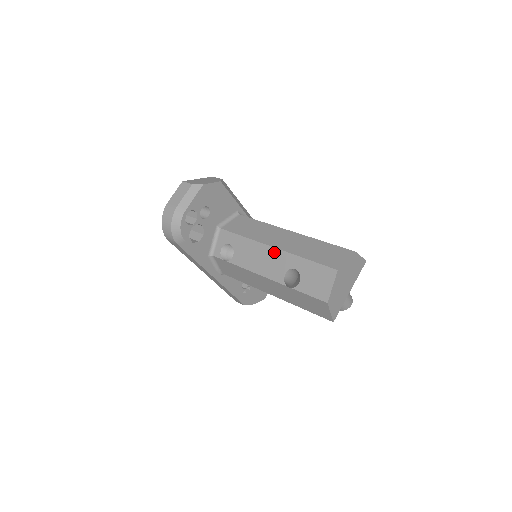
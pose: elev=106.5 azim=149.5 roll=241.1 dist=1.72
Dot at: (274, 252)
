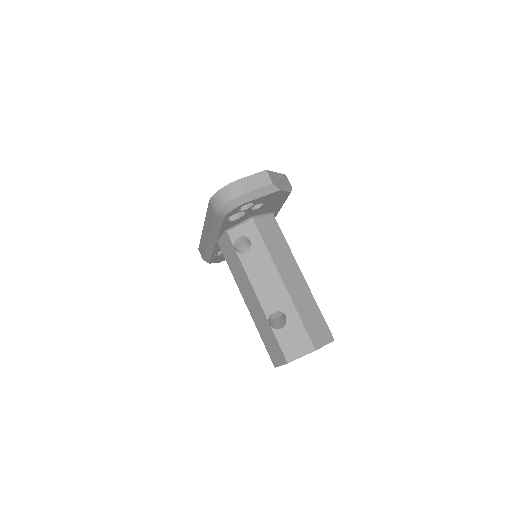
Dot at: (281, 287)
